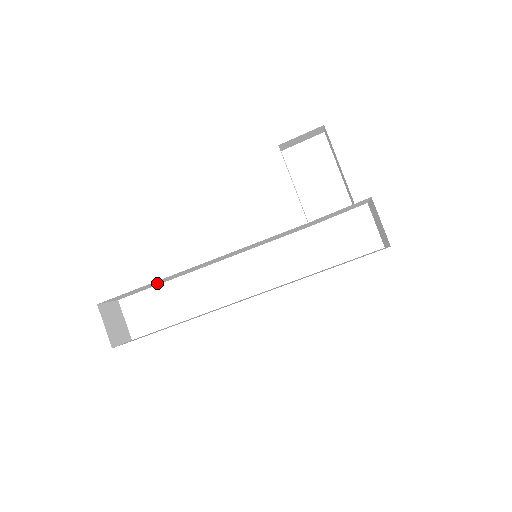
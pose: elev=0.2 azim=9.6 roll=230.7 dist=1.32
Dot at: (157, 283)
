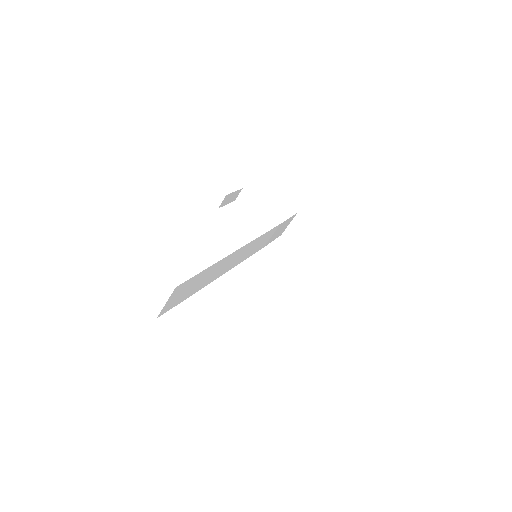
Dot at: (198, 284)
